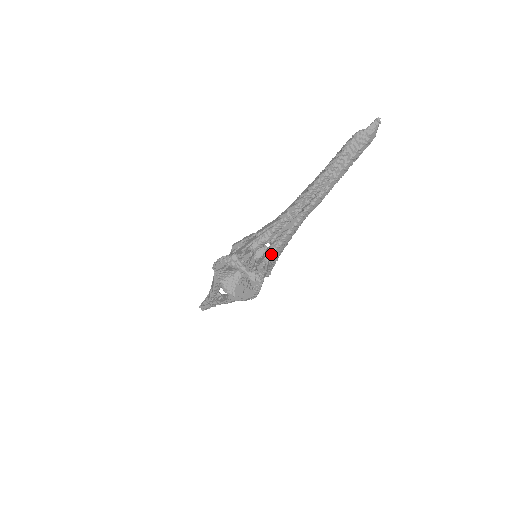
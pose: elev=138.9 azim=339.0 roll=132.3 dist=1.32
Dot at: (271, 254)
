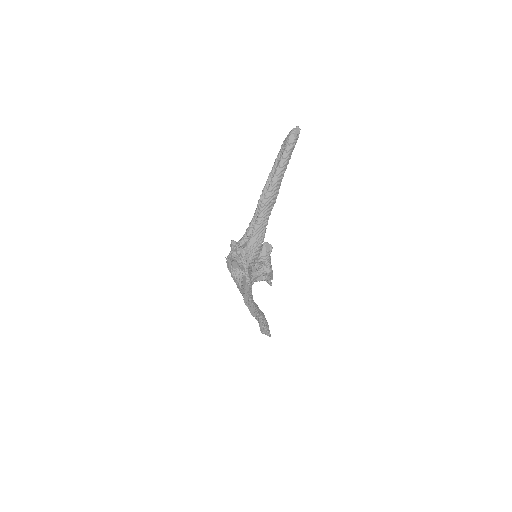
Dot at: (249, 242)
